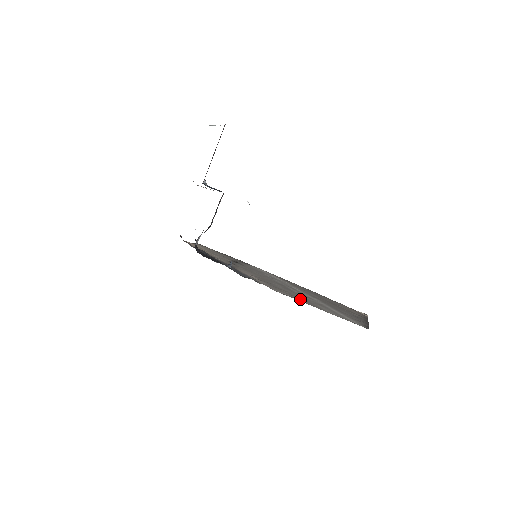
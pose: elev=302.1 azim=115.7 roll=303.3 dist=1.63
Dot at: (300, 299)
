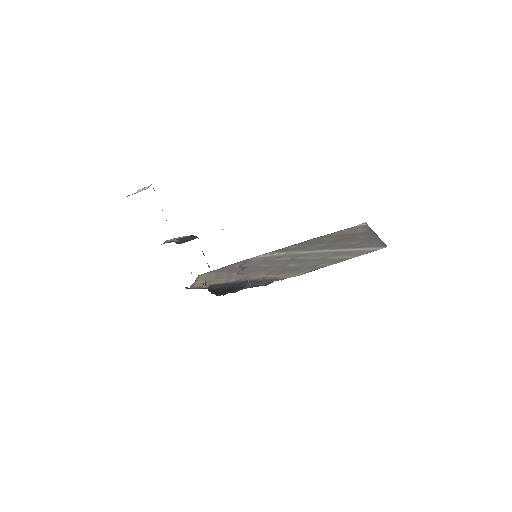
Dot at: (320, 265)
